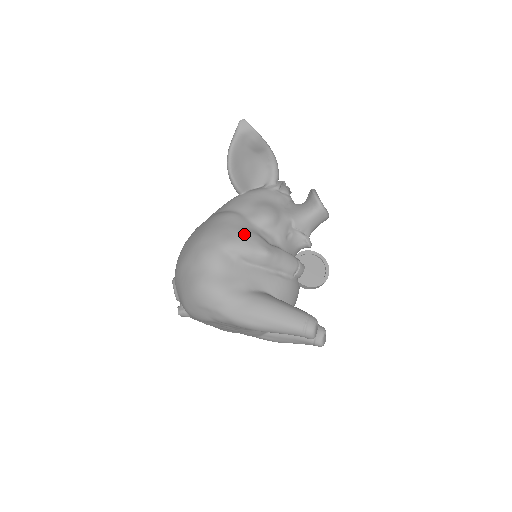
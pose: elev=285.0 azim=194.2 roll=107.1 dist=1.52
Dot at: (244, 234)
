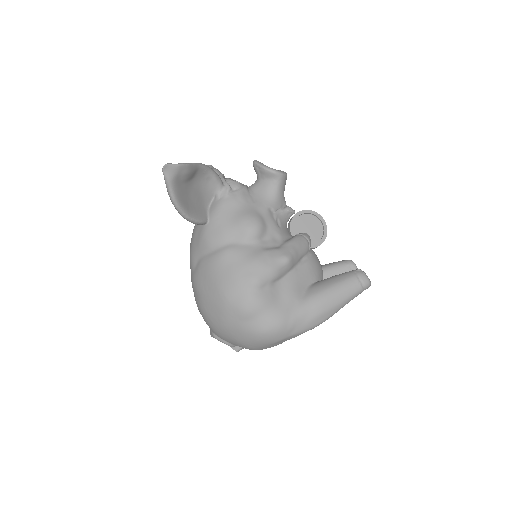
Dot at: (258, 262)
